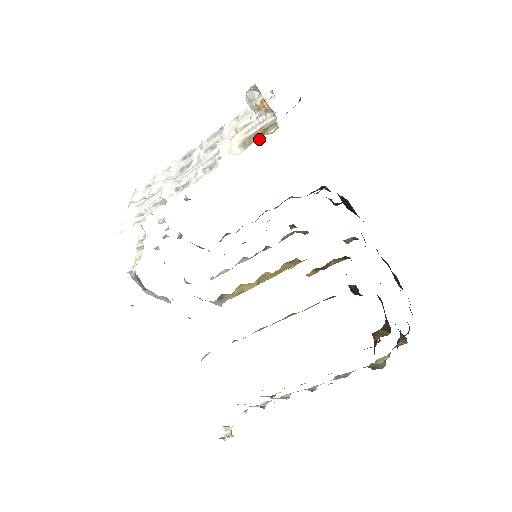
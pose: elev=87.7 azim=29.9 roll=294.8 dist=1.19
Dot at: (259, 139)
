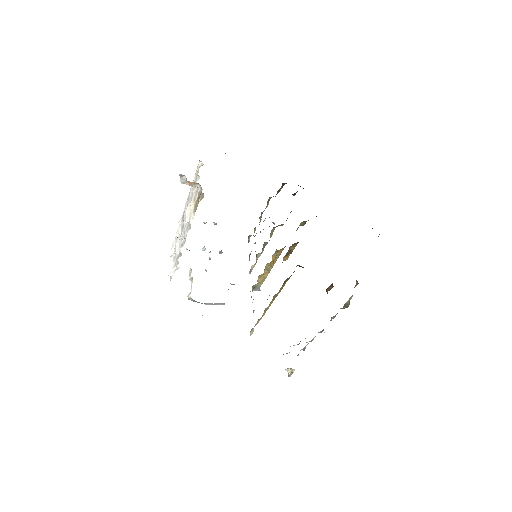
Dot at: (197, 206)
